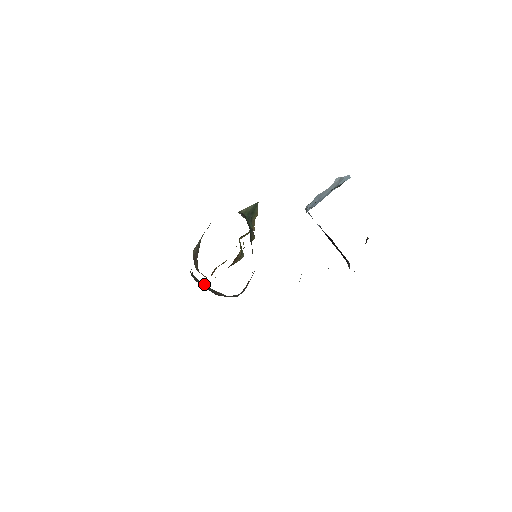
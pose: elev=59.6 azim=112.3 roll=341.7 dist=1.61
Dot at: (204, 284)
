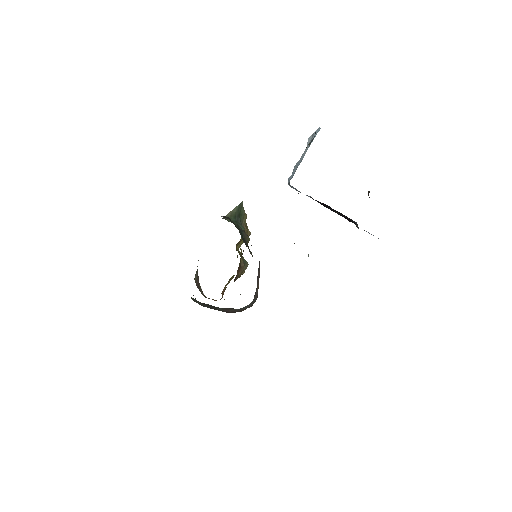
Dot at: (210, 305)
